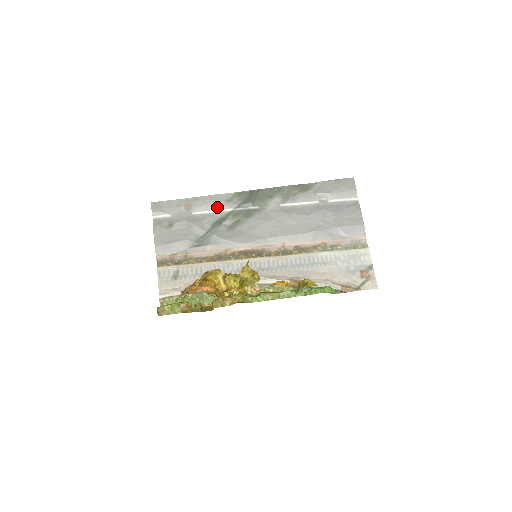
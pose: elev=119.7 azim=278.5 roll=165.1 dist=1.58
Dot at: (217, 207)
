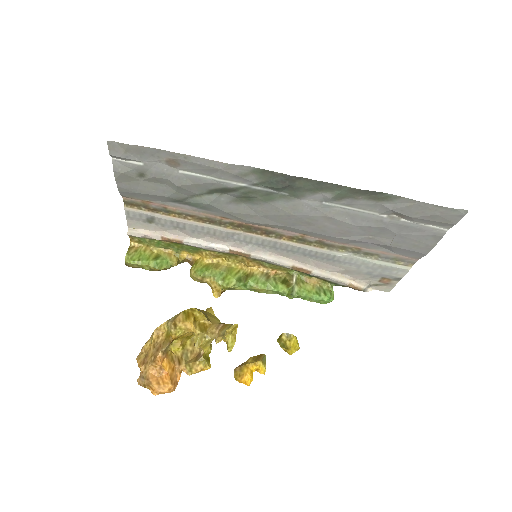
Dot at: (221, 177)
